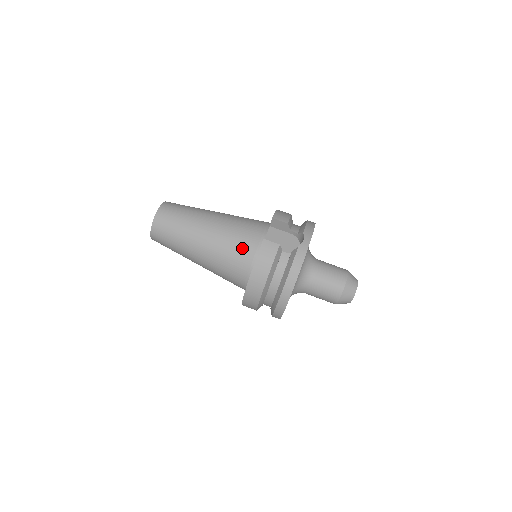
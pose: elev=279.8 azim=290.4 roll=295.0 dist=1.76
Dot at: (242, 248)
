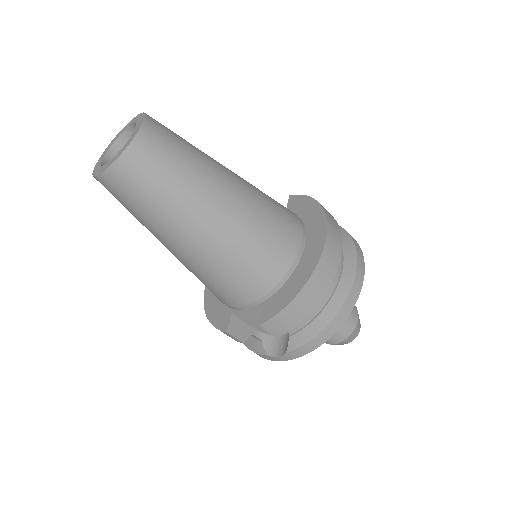
Dot at: (211, 291)
